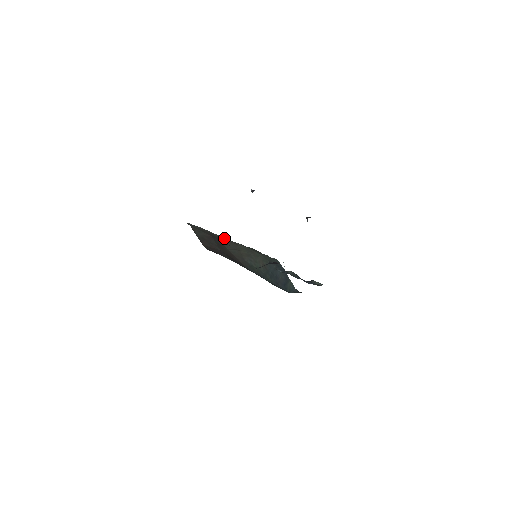
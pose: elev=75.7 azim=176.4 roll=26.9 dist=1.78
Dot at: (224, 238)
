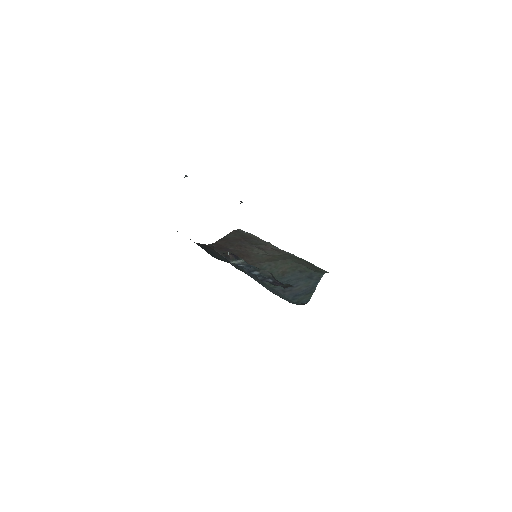
Dot at: (273, 246)
